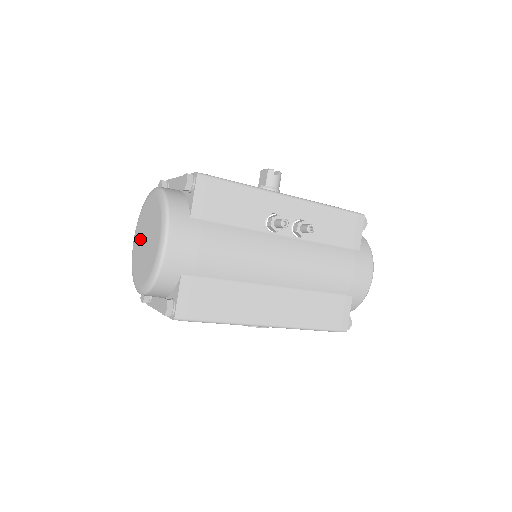
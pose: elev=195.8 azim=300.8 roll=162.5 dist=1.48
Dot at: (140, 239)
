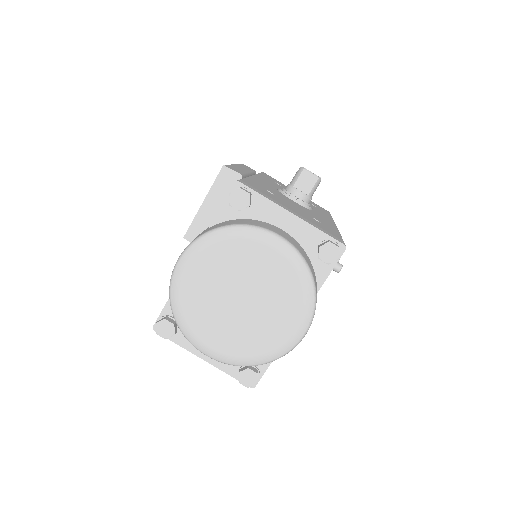
Dot at: (218, 286)
